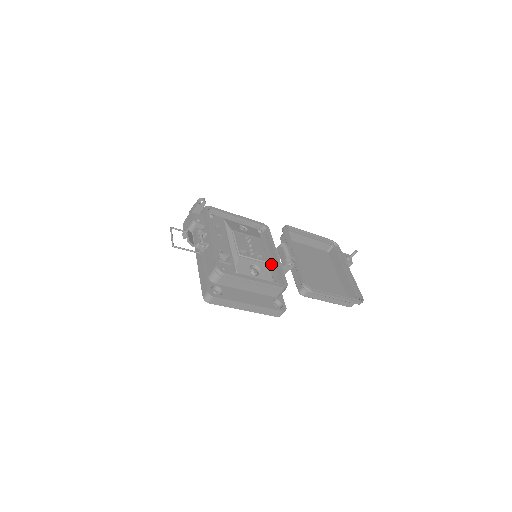
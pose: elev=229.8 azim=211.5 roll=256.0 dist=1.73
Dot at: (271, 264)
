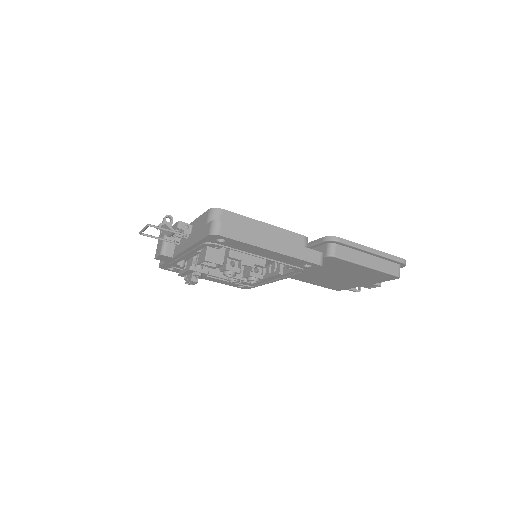
Dot at: occluded
